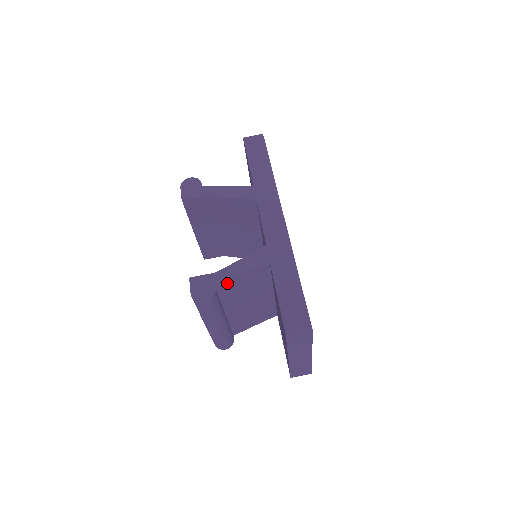
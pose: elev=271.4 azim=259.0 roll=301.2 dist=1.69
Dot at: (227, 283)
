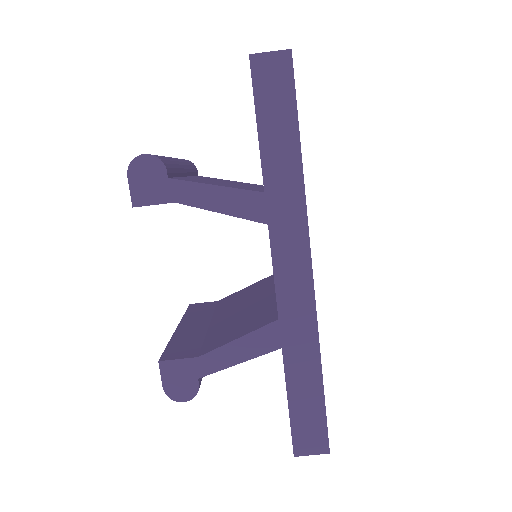
Dot at: (216, 369)
